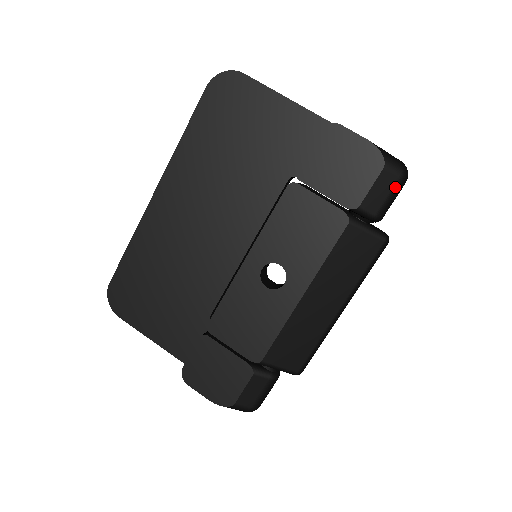
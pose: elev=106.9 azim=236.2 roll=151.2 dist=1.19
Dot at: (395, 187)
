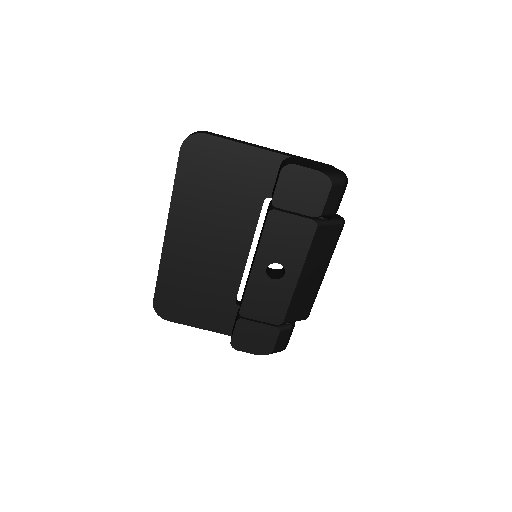
Dot at: (342, 192)
